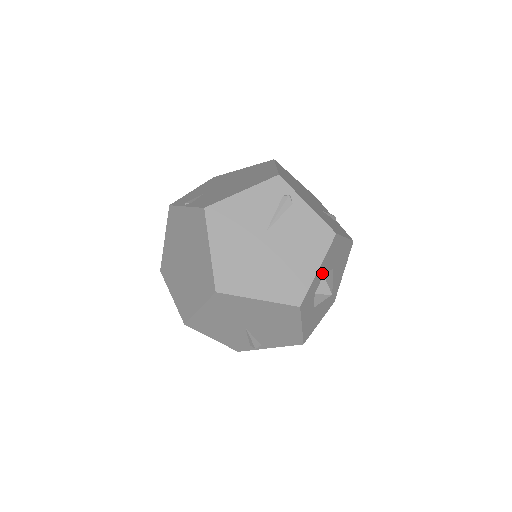
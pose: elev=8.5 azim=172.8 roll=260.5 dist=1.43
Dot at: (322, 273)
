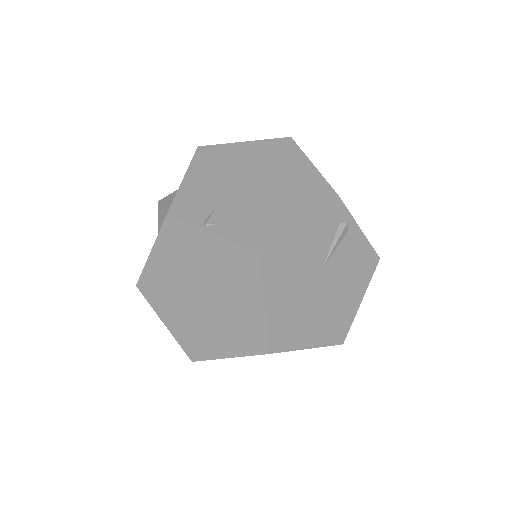
Dot at: occluded
